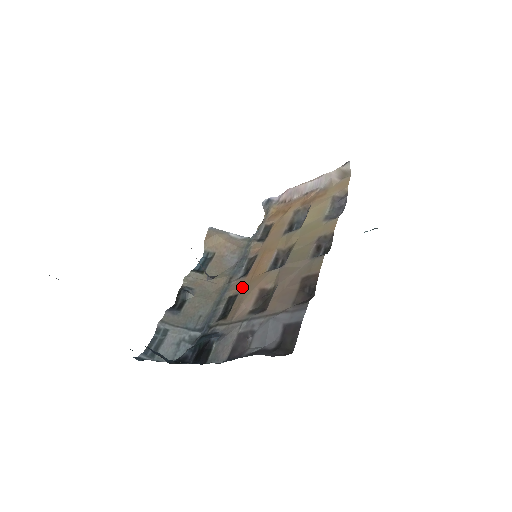
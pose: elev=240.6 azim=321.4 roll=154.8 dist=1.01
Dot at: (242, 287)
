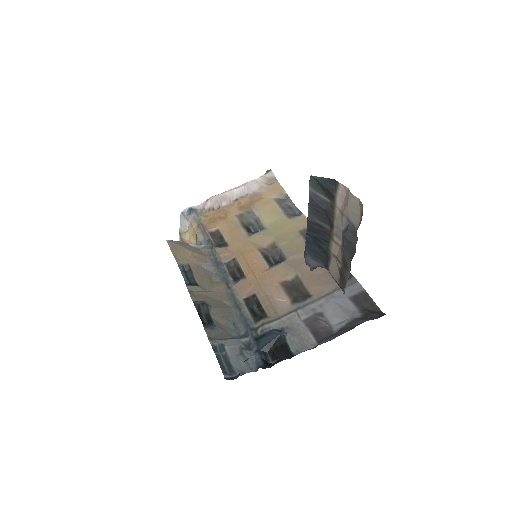
Dot at: (252, 287)
